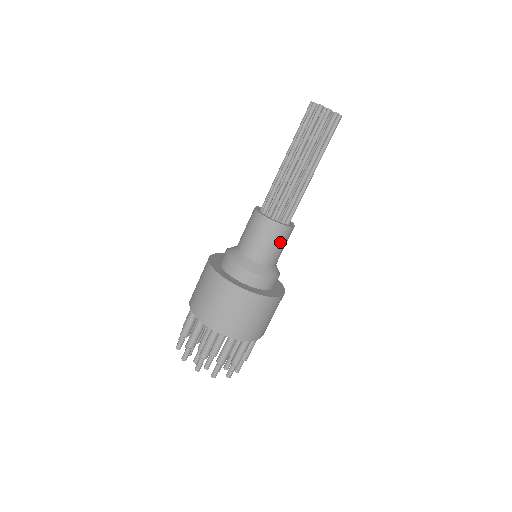
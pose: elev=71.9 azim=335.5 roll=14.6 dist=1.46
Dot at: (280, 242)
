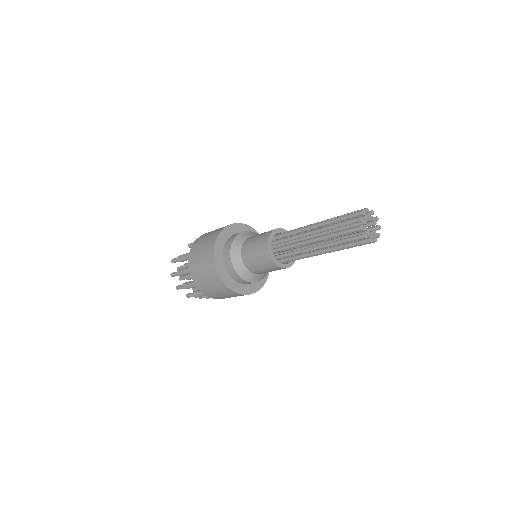
Dot at: occluded
